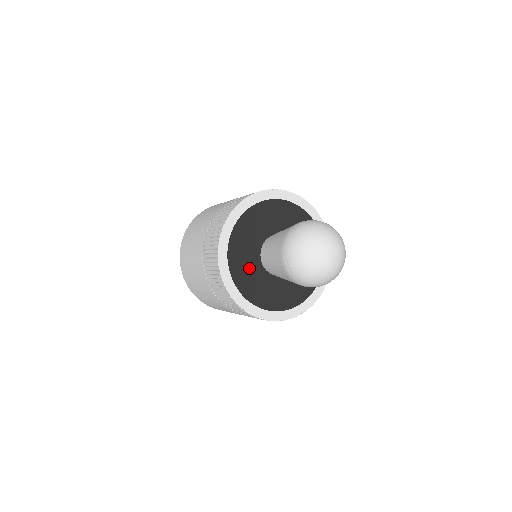
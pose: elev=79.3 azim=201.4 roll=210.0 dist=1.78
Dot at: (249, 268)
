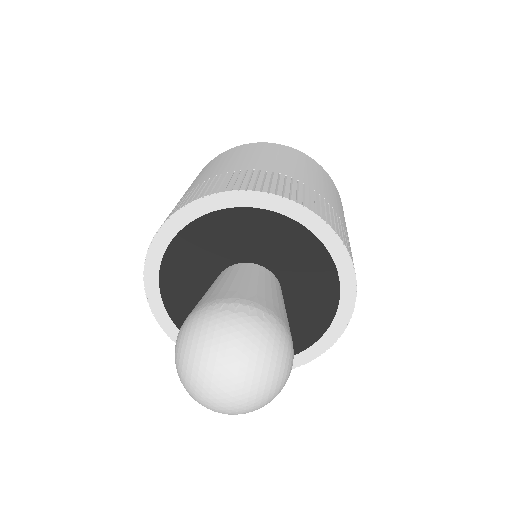
Dot at: occluded
